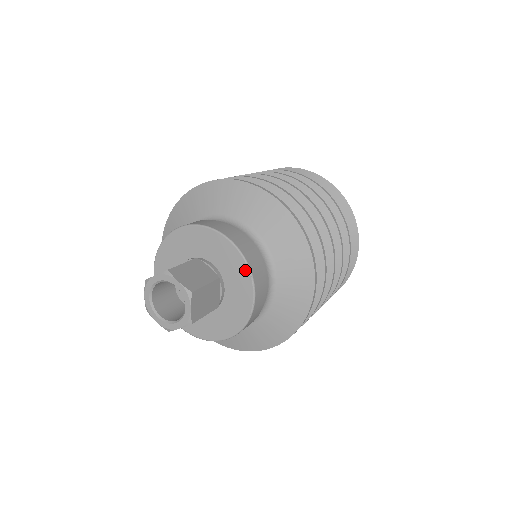
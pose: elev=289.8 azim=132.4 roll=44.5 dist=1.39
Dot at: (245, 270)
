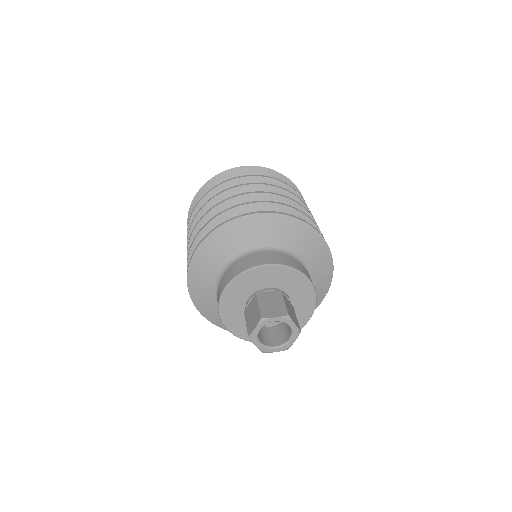
Dot at: (293, 272)
